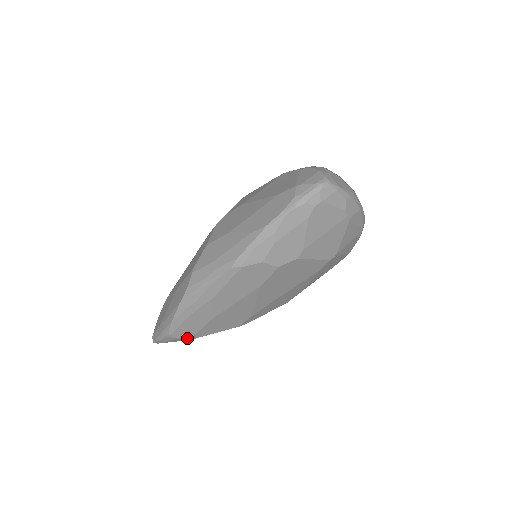
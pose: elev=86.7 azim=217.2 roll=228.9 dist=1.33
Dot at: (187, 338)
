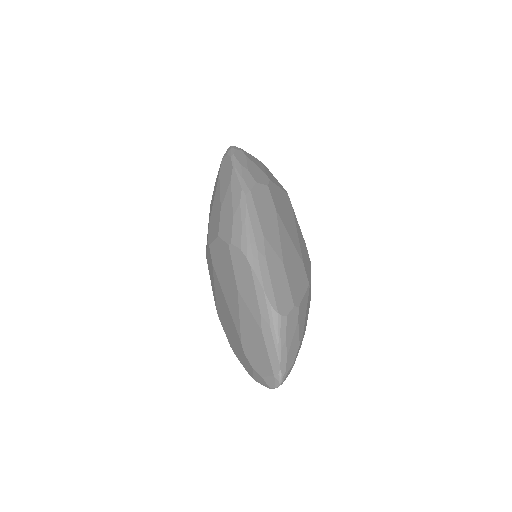
Dot at: (293, 314)
